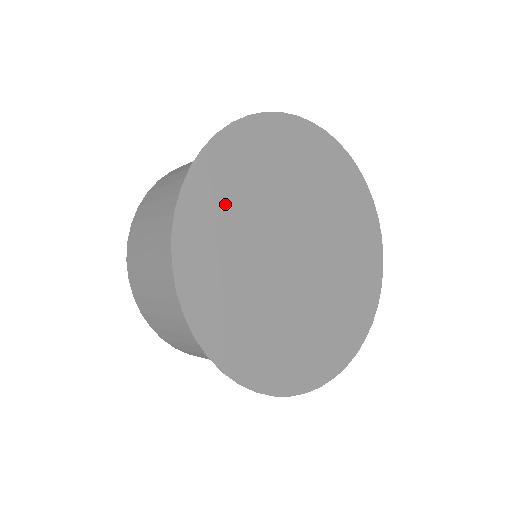
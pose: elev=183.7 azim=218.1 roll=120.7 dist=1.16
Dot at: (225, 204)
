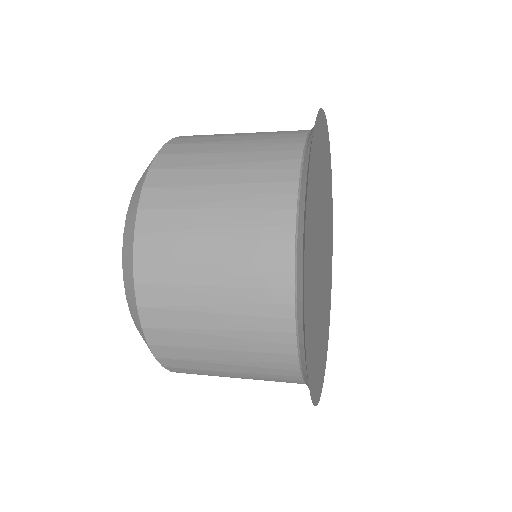
Dot at: (311, 285)
